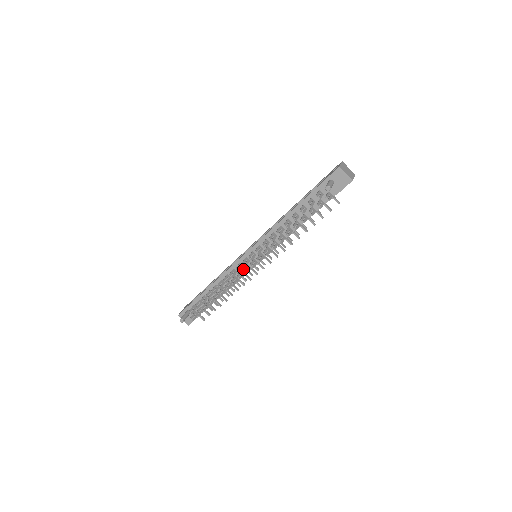
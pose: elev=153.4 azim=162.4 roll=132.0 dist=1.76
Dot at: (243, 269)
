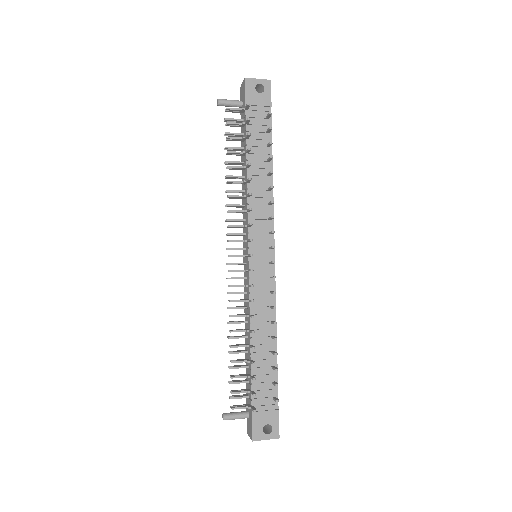
Dot at: (247, 281)
